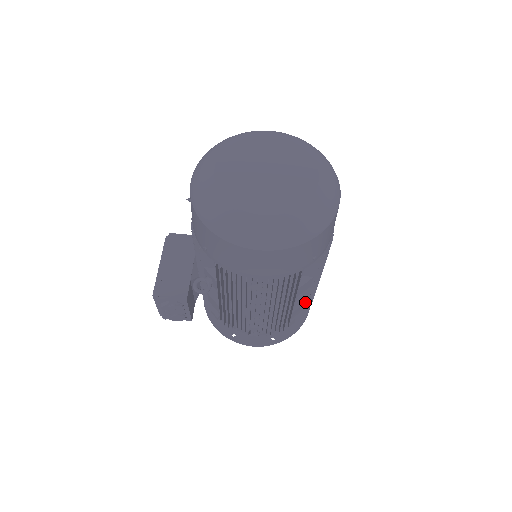
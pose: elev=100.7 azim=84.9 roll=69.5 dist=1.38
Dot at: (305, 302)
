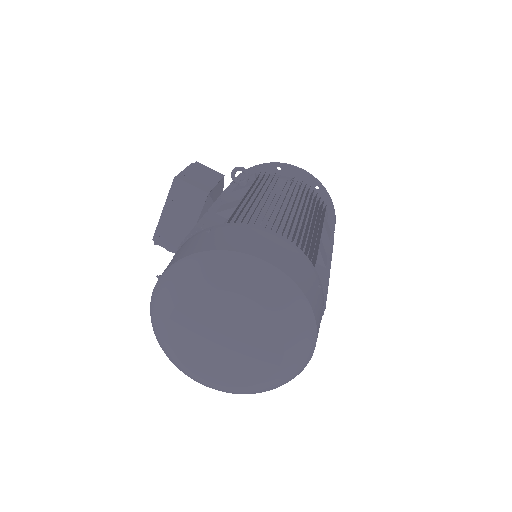
Dot at: occluded
